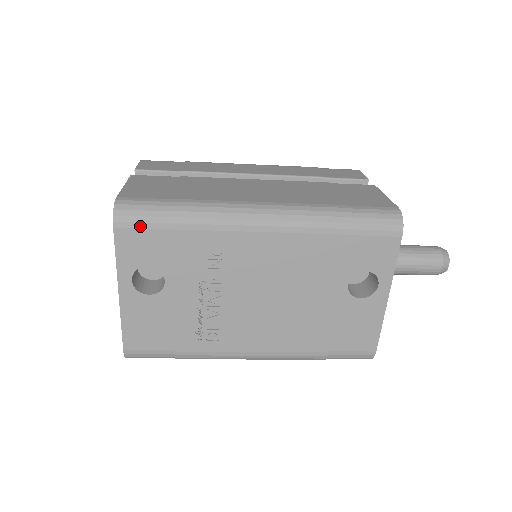
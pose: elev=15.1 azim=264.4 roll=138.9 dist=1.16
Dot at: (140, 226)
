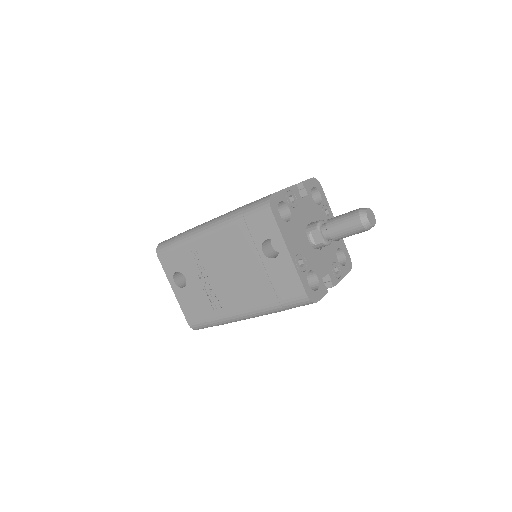
Dot at: (165, 252)
